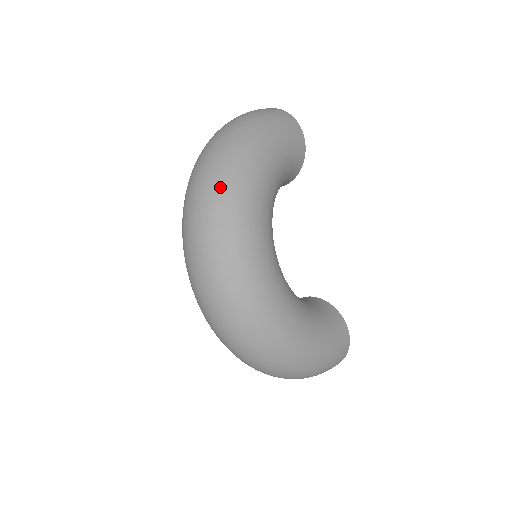
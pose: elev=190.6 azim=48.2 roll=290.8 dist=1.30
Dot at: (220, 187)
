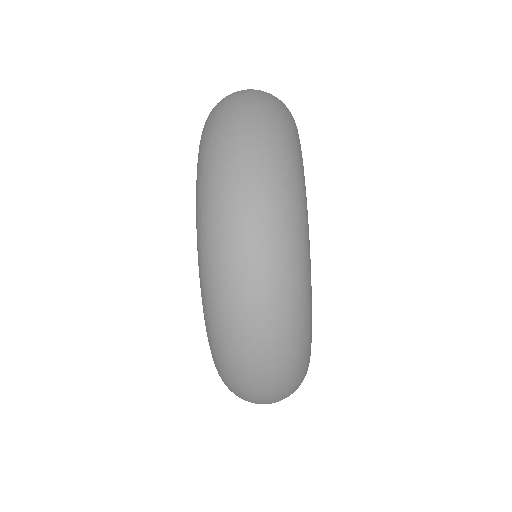
Dot at: (282, 163)
